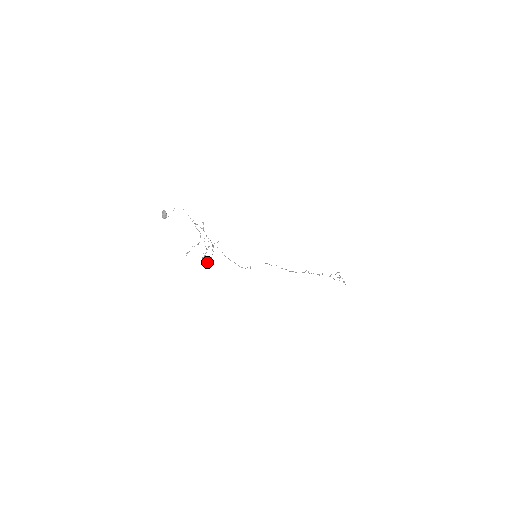
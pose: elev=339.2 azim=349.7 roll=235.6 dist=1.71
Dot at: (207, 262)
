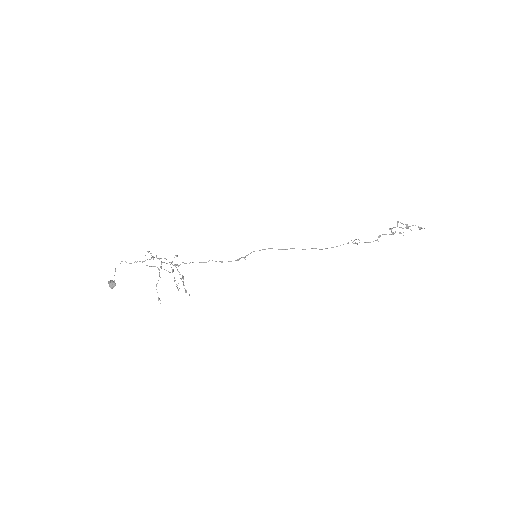
Dot at: occluded
